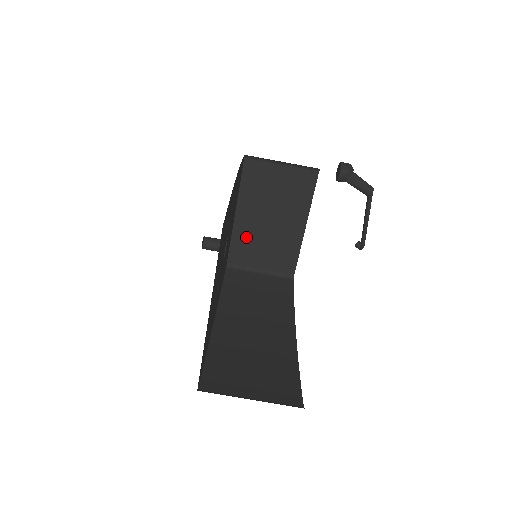
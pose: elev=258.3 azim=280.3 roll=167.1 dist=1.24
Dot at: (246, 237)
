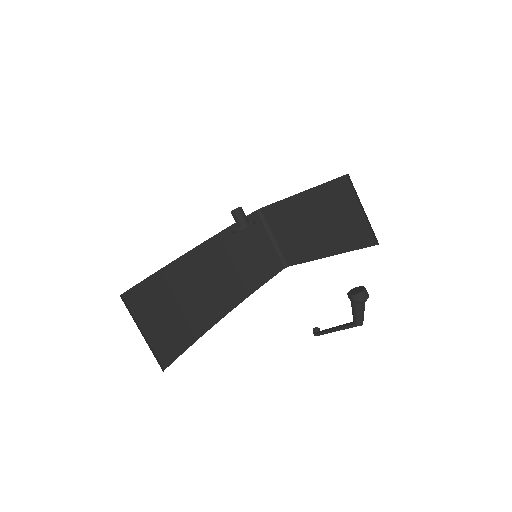
Dot at: (289, 212)
